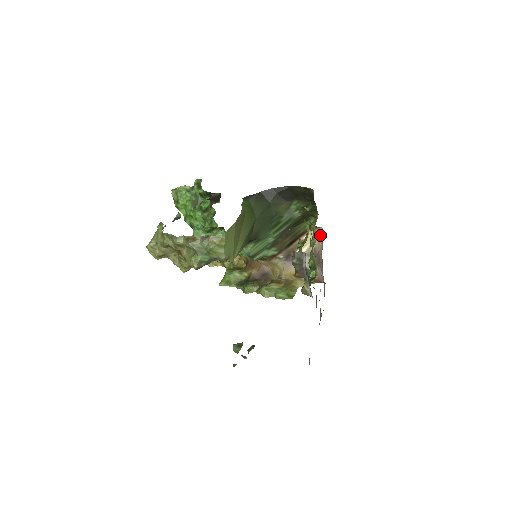
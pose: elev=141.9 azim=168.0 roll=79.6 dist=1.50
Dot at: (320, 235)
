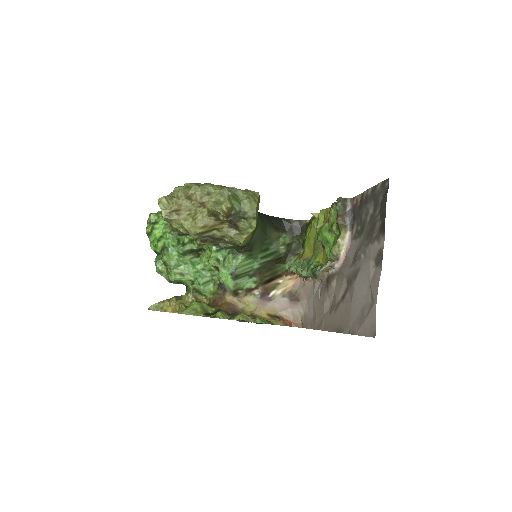
Dot at: (296, 279)
